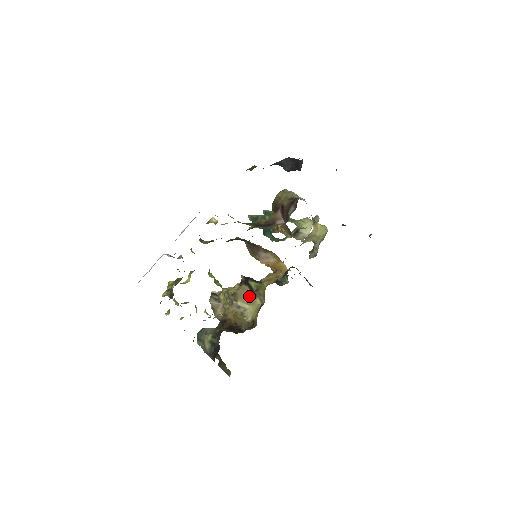
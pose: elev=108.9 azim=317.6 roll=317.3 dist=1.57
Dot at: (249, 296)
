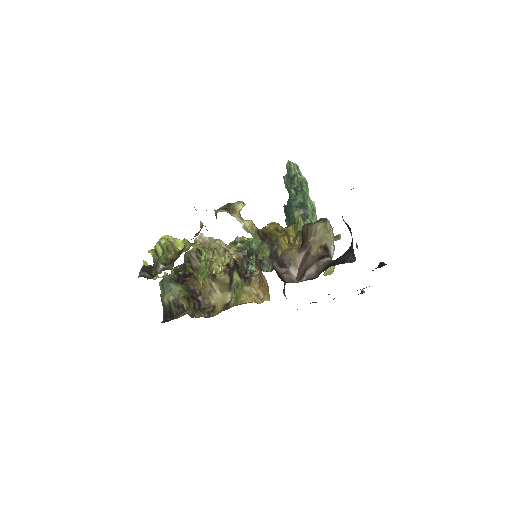
Dot at: (225, 287)
